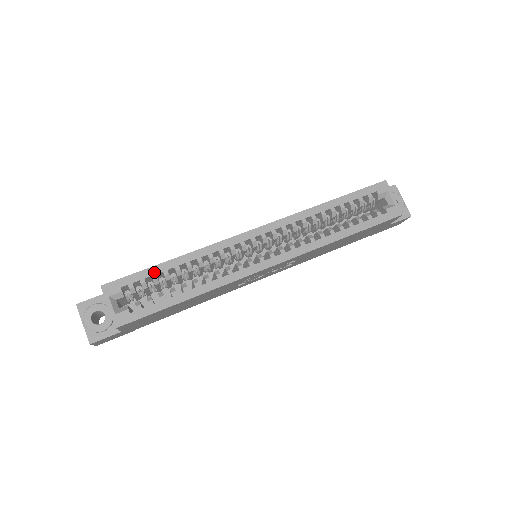
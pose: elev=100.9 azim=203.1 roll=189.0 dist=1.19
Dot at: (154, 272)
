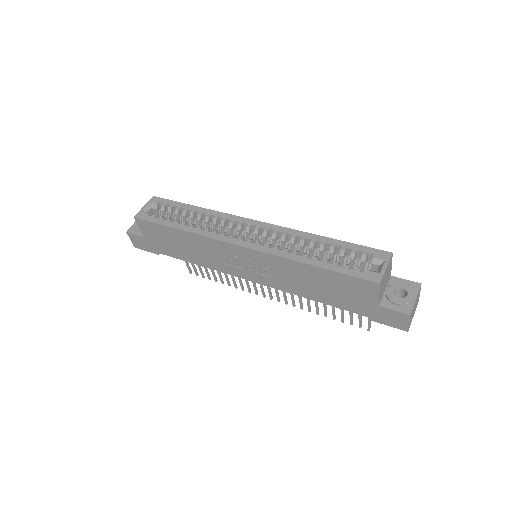
Dot at: (181, 206)
